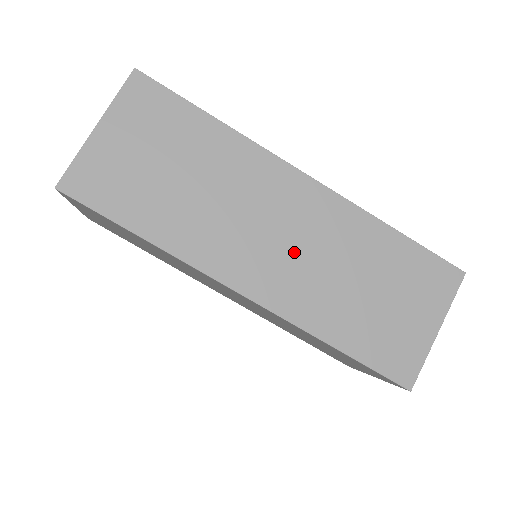
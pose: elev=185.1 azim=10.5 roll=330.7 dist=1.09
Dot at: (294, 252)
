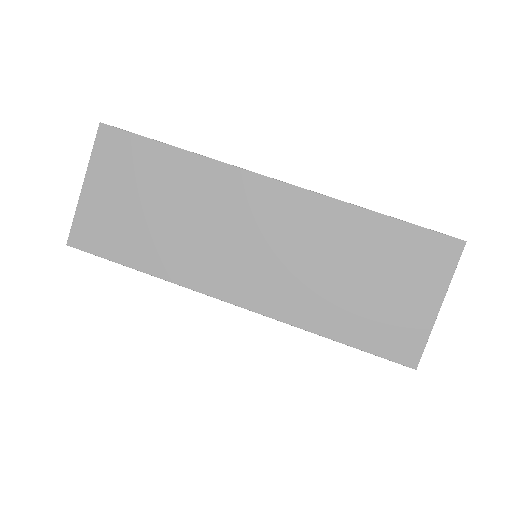
Dot at: (274, 257)
